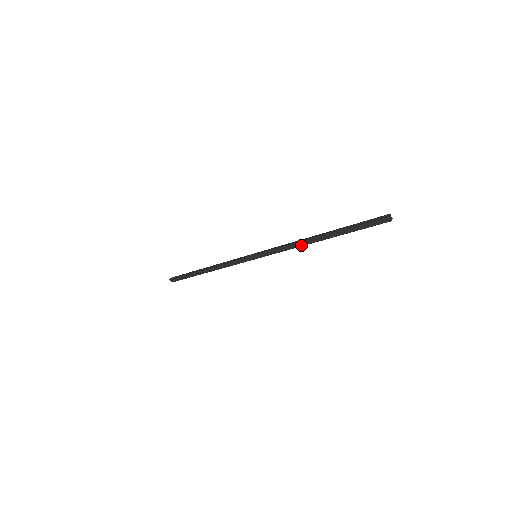
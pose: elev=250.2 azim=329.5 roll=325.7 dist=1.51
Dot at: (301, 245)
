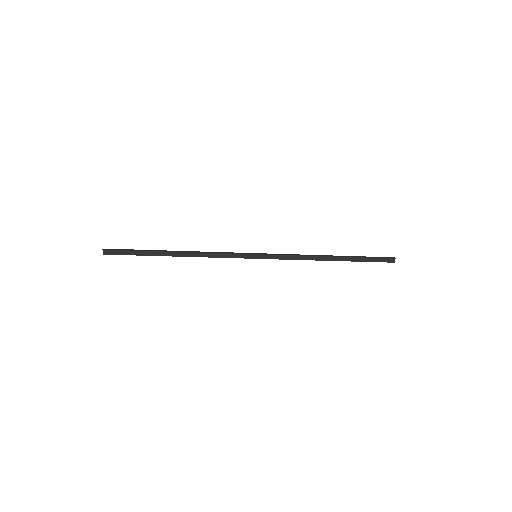
Dot at: (313, 259)
